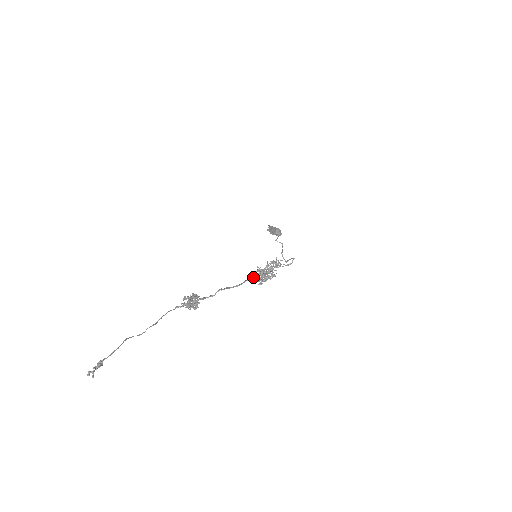
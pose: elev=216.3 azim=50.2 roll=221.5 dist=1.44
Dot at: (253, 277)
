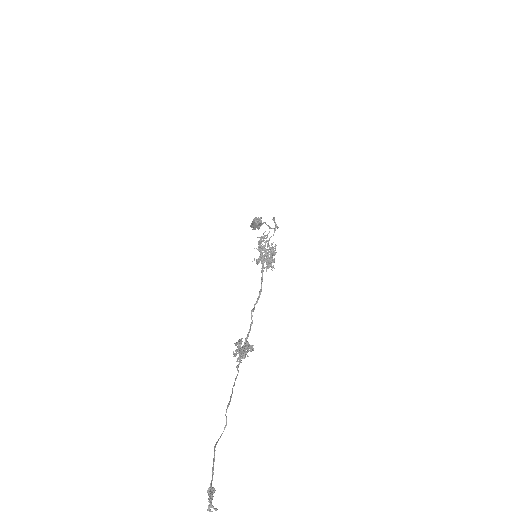
Dot at: (262, 271)
